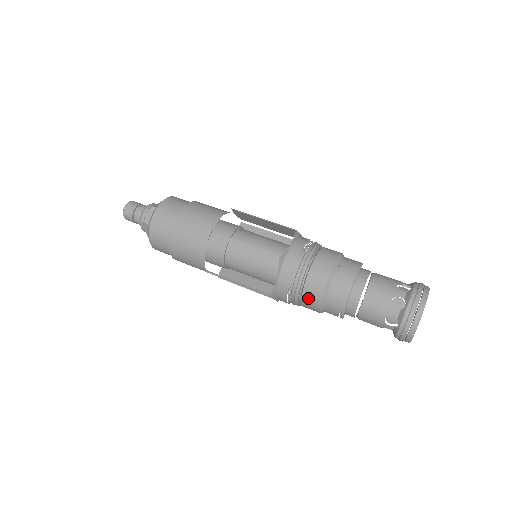
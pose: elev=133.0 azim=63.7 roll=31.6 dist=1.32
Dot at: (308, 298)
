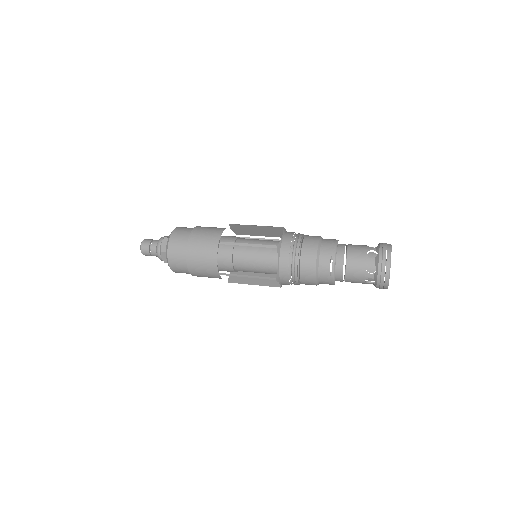
Dot at: (307, 247)
